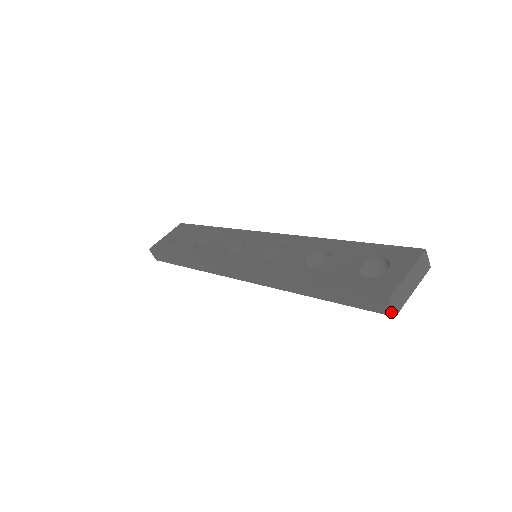
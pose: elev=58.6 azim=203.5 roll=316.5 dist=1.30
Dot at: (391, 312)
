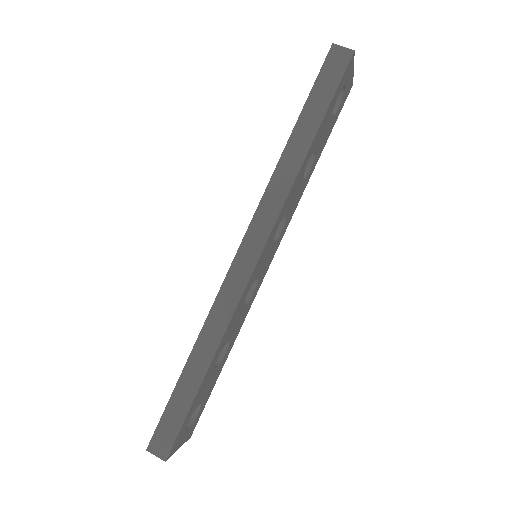
Dot at: (348, 51)
